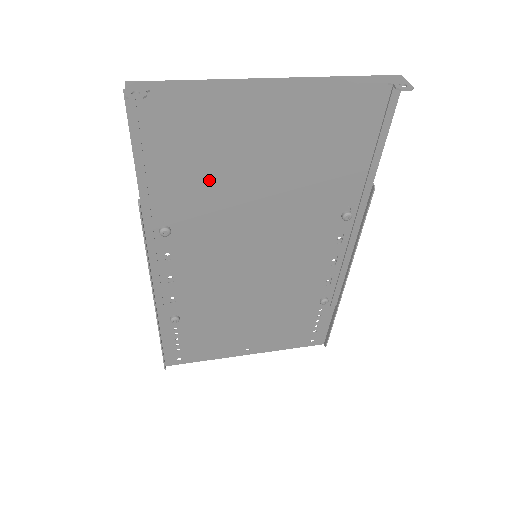
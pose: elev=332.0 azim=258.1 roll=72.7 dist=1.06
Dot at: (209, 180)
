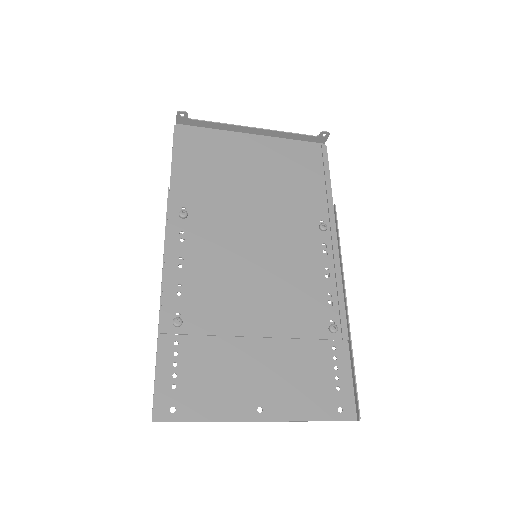
Dot at: (218, 182)
